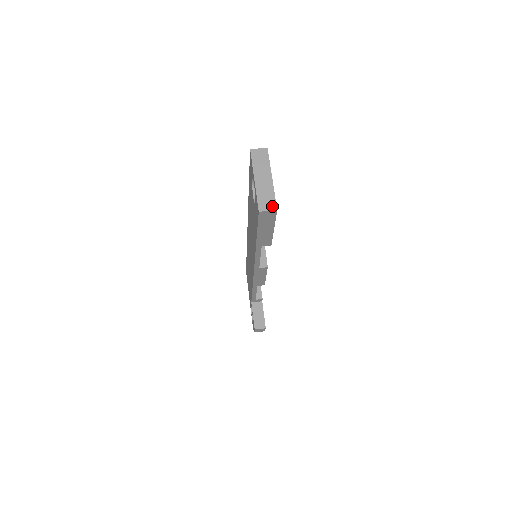
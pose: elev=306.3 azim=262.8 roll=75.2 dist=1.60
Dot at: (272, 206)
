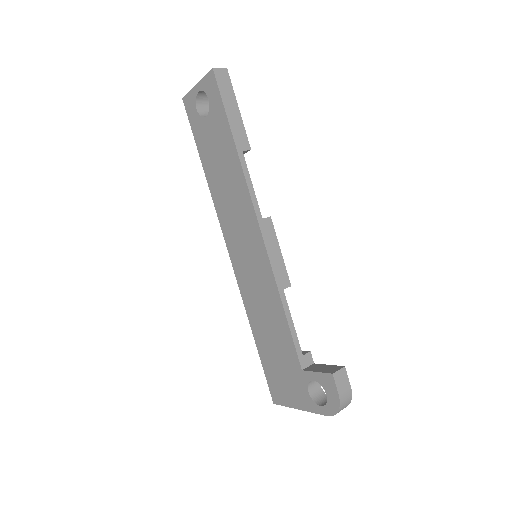
Dot at: (221, 70)
